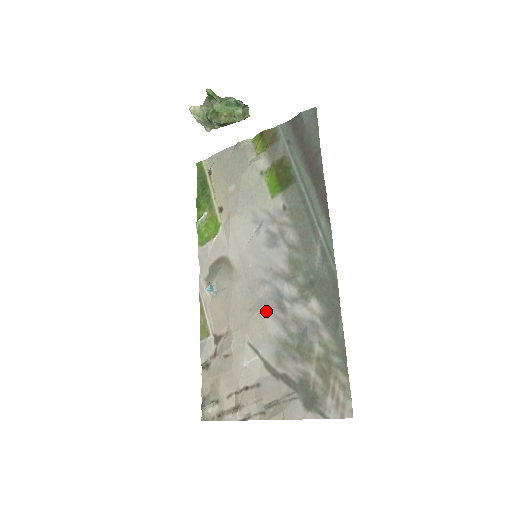
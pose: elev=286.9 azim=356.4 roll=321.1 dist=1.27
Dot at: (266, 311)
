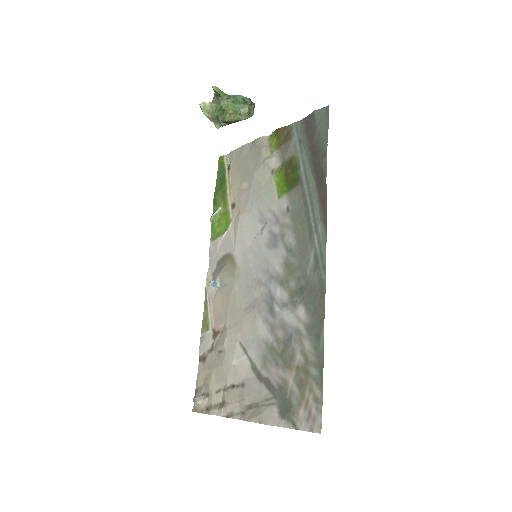
Dot at: (258, 312)
